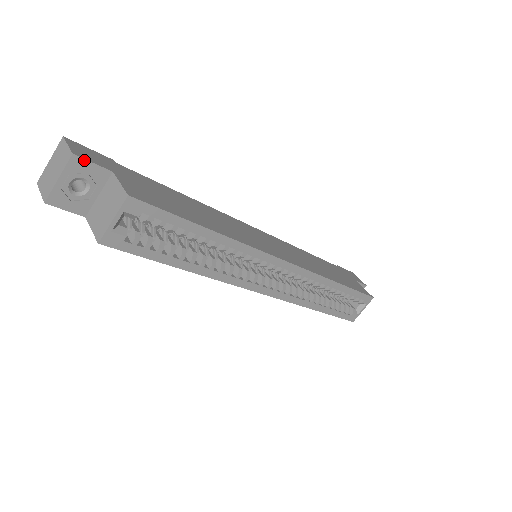
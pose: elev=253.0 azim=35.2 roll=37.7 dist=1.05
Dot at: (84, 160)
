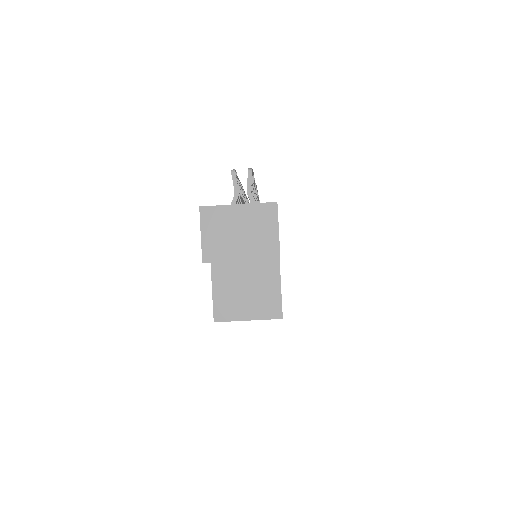
Dot at: occluded
